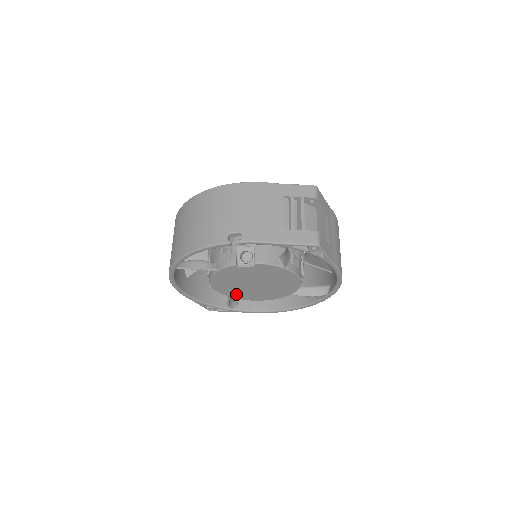
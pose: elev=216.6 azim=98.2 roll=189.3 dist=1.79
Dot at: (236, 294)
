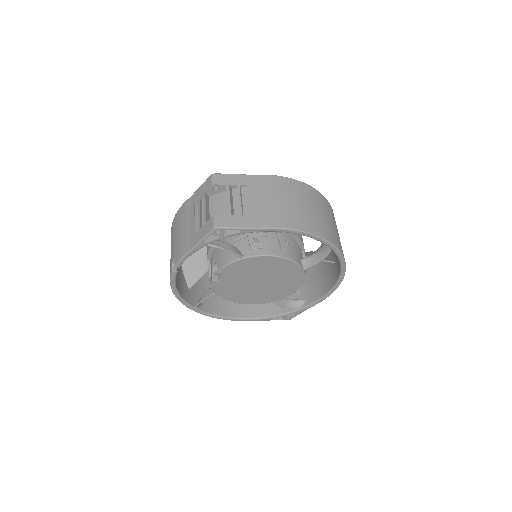
Dot at: (270, 297)
